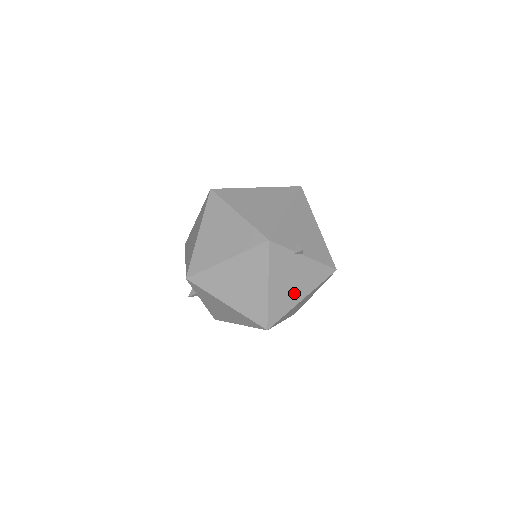
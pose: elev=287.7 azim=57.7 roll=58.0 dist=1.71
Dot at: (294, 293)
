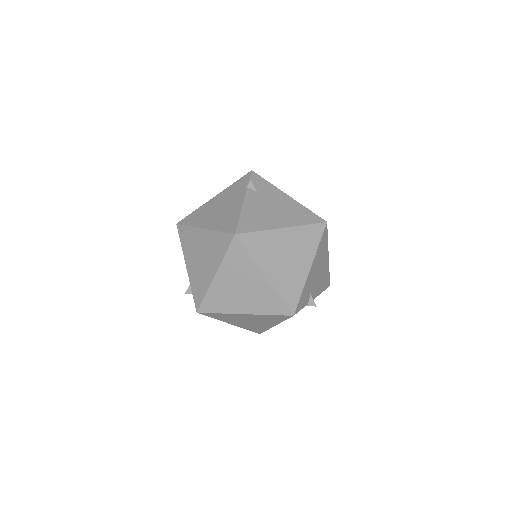
Dot at: occluded
